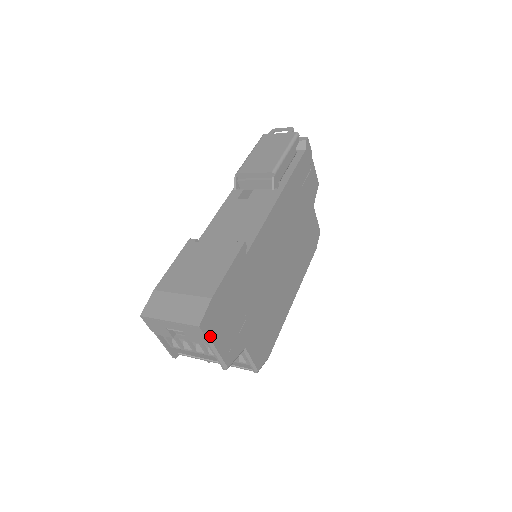
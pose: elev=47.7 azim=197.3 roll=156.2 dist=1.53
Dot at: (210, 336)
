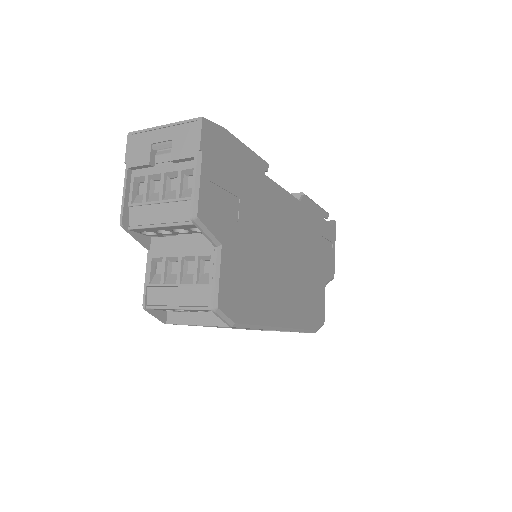
Dot at: (204, 148)
